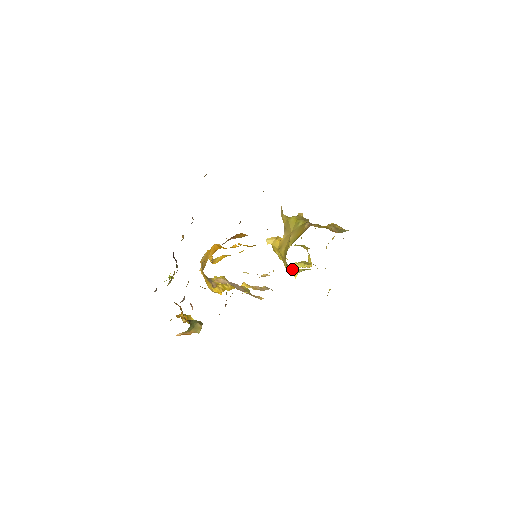
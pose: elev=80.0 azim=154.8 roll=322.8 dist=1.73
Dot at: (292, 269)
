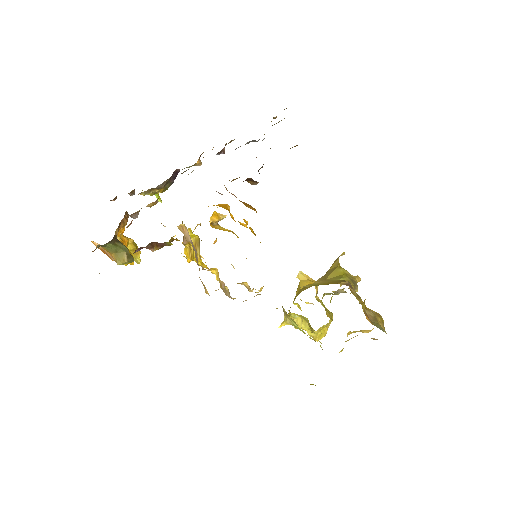
Dot at: (284, 311)
